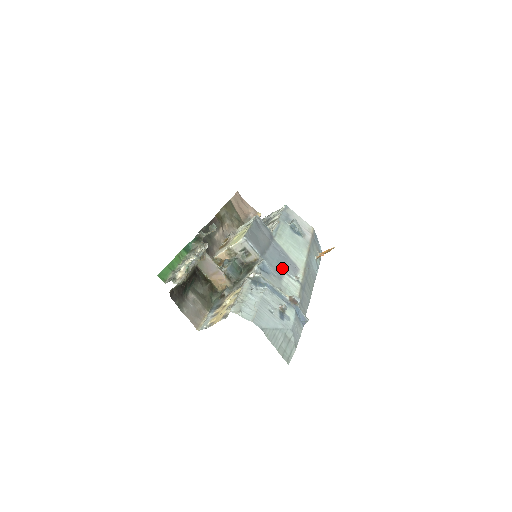
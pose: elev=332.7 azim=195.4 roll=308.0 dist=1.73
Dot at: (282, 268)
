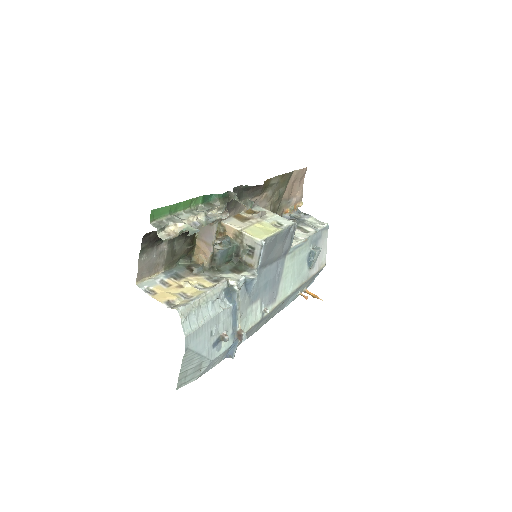
Dot at: (263, 292)
